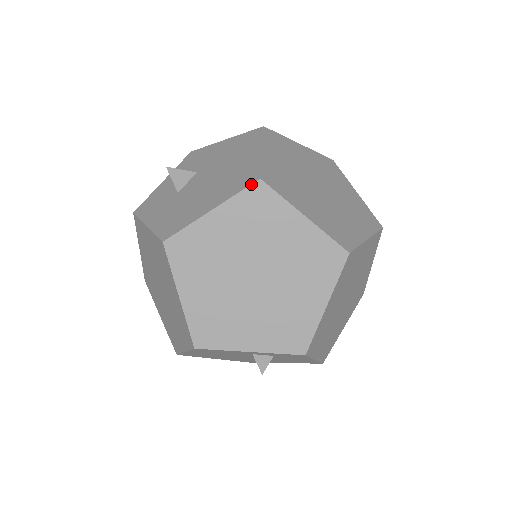
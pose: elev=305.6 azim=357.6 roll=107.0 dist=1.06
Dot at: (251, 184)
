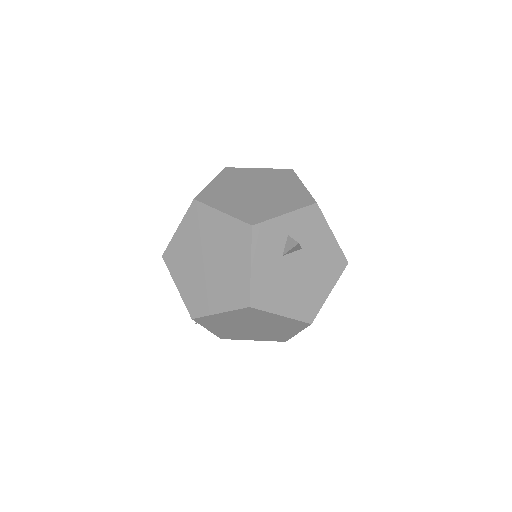
Dot at: (307, 323)
